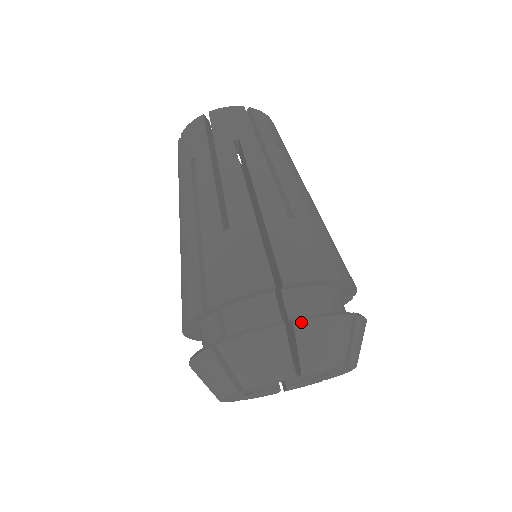
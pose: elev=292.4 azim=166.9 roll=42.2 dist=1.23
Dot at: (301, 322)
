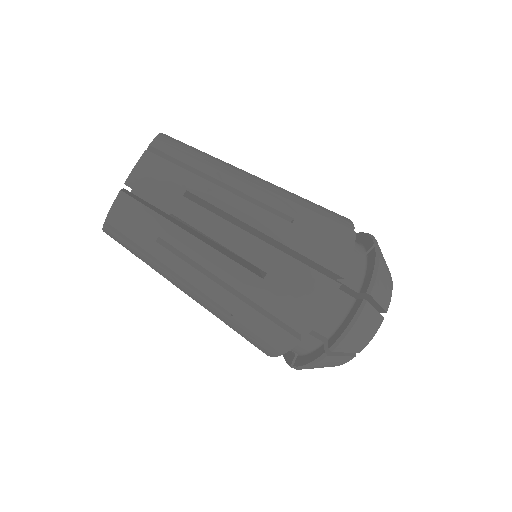
Dot at: (337, 348)
